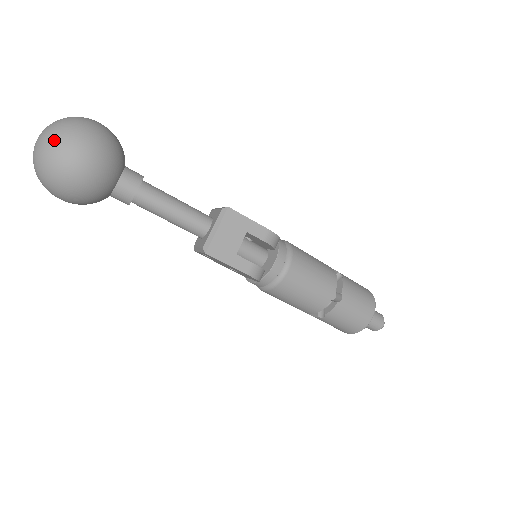
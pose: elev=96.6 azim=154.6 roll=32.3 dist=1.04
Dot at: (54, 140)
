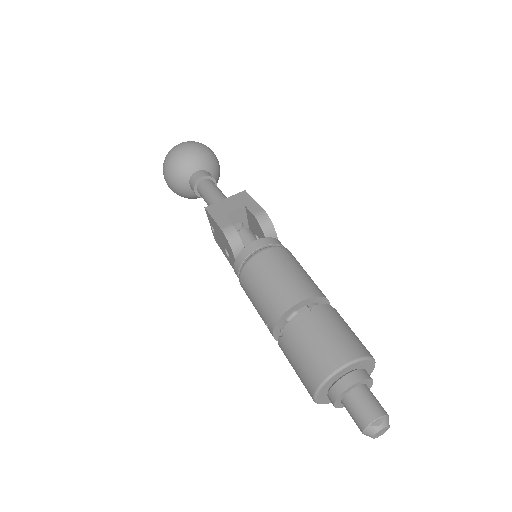
Dot at: occluded
